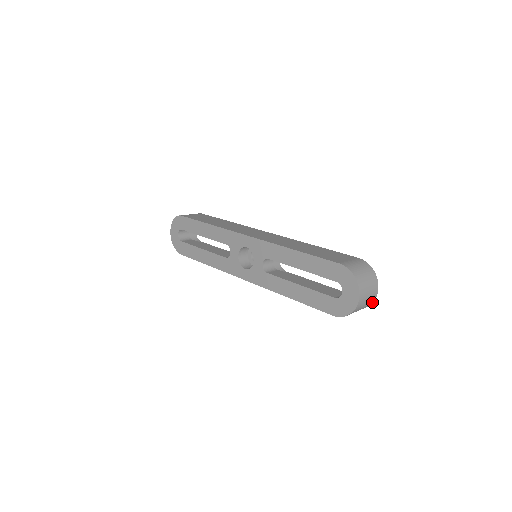
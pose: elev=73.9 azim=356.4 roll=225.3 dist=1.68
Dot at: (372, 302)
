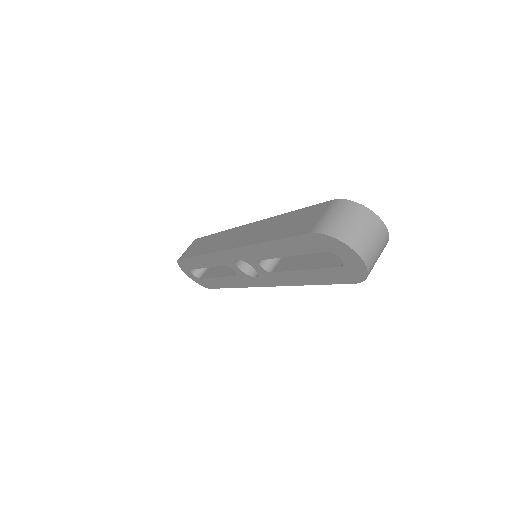
Dot at: (387, 235)
